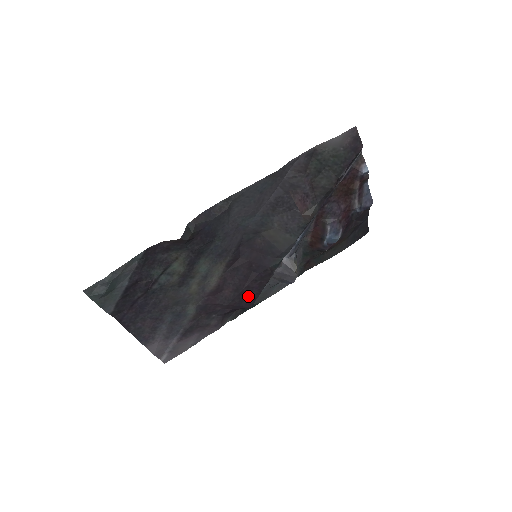
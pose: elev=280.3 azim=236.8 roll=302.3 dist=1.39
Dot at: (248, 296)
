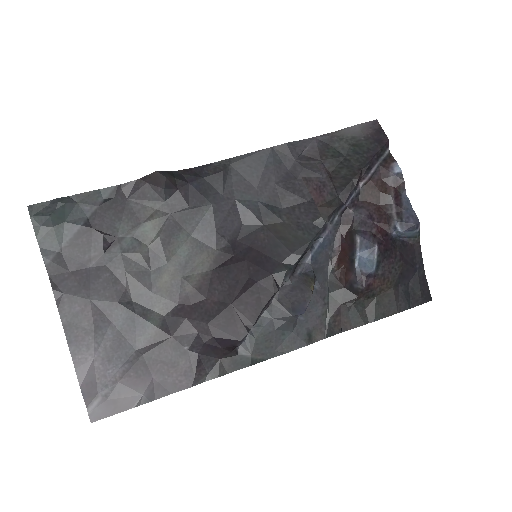
Dot at: (239, 317)
